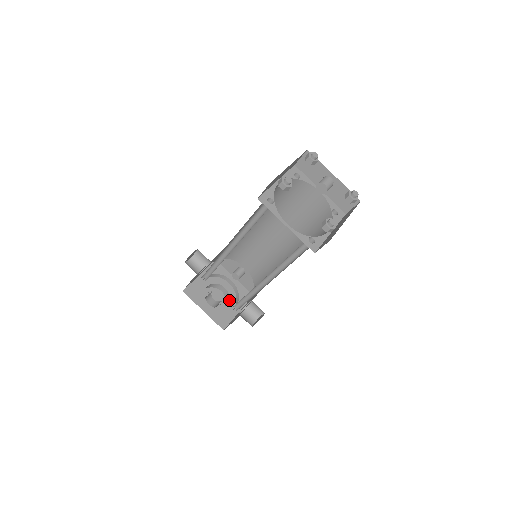
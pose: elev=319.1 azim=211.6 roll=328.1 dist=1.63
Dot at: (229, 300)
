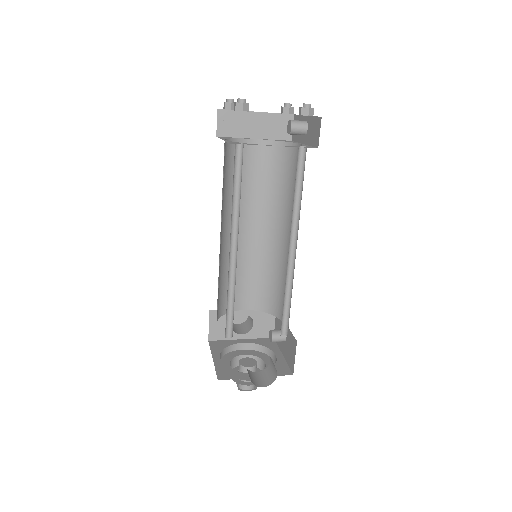
Dot at: occluded
